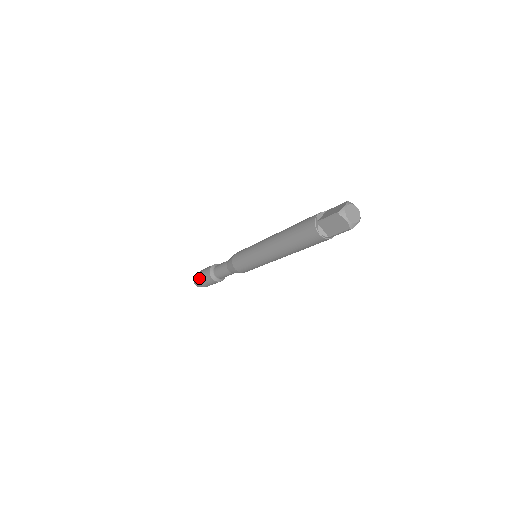
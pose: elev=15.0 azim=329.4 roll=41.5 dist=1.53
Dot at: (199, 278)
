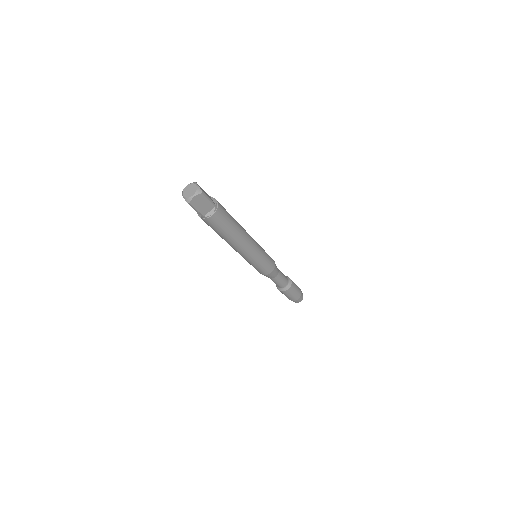
Dot at: occluded
